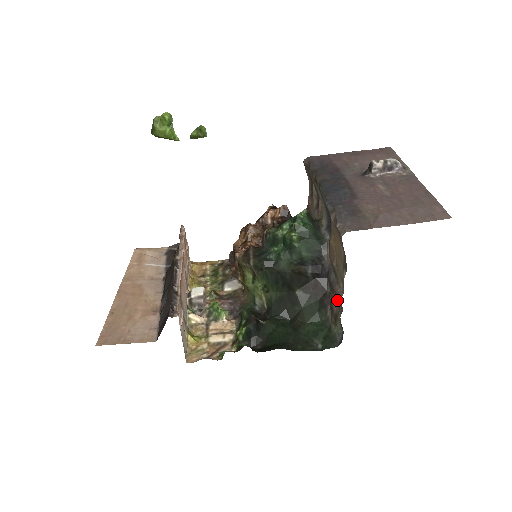
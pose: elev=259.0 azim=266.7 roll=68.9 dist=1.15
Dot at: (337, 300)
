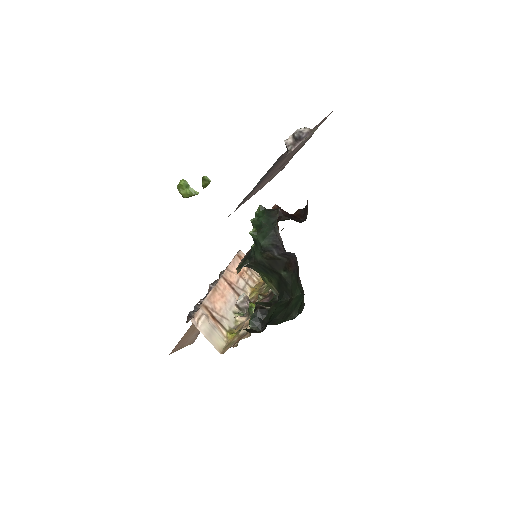
Dot at: occluded
